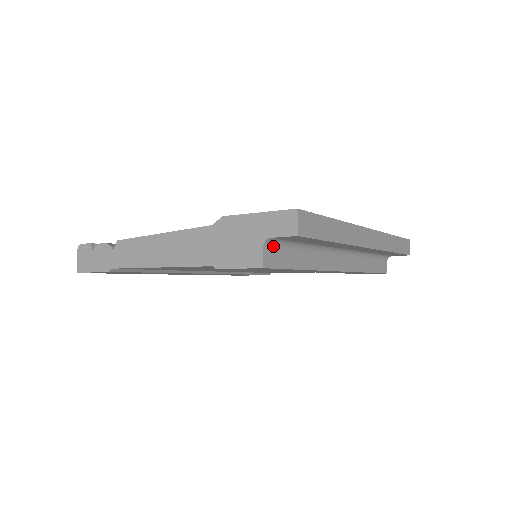
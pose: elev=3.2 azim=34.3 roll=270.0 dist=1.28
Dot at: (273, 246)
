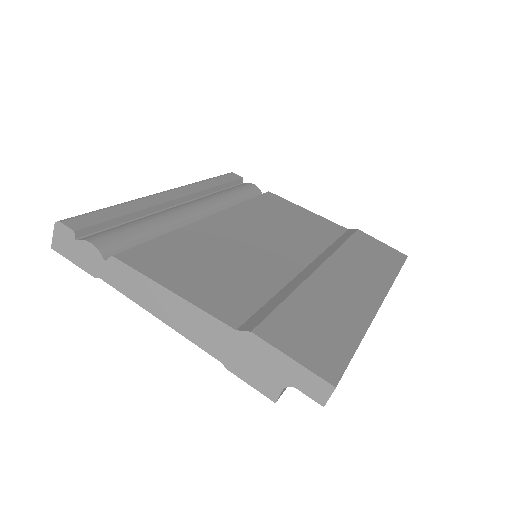
Dot at: occluded
